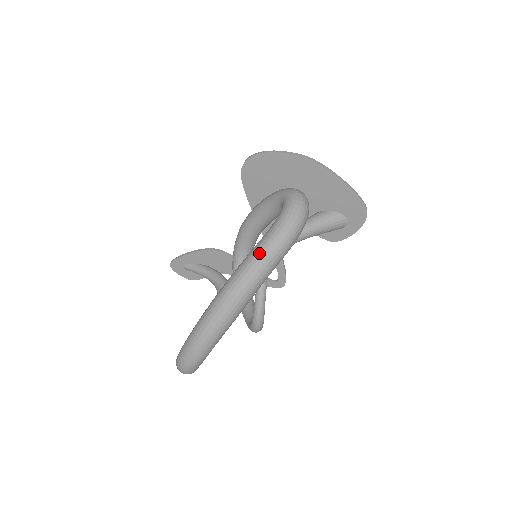
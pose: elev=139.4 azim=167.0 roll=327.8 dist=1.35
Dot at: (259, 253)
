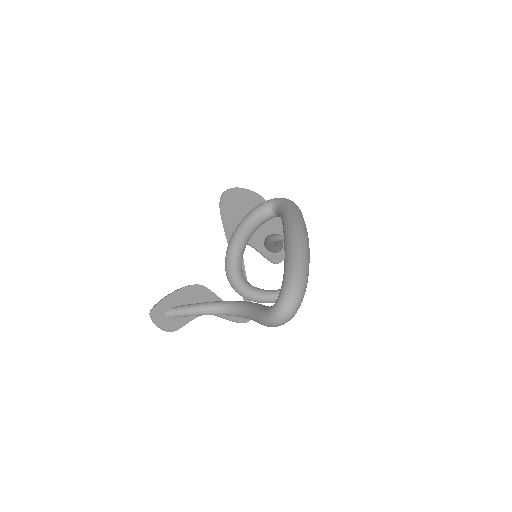
Dot at: (295, 210)
